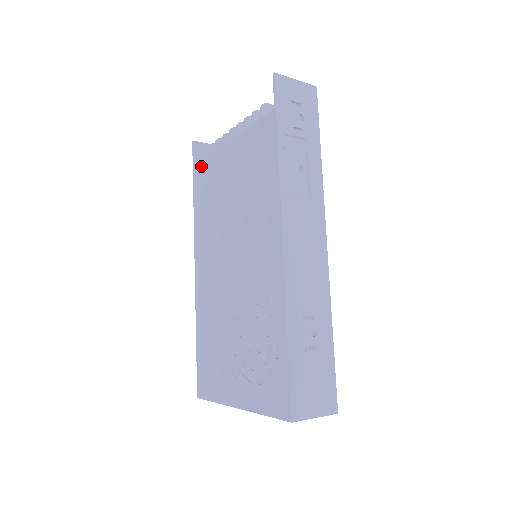
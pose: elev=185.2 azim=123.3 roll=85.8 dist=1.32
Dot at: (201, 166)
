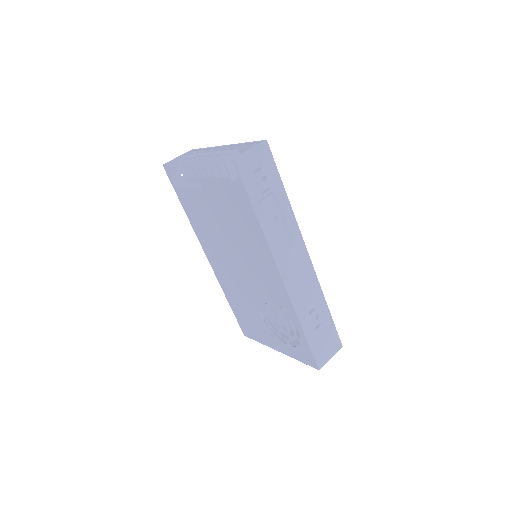
Dot at: (182, 191)
